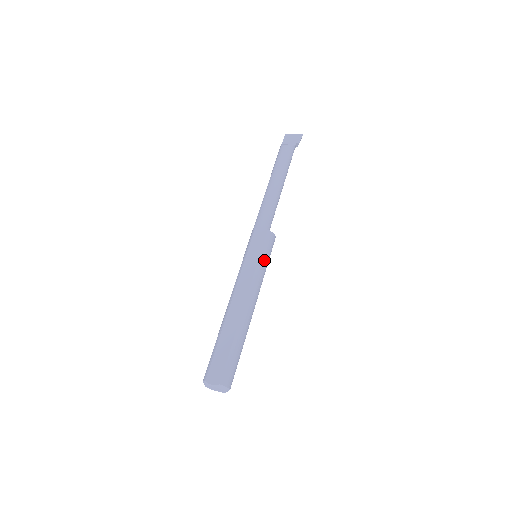
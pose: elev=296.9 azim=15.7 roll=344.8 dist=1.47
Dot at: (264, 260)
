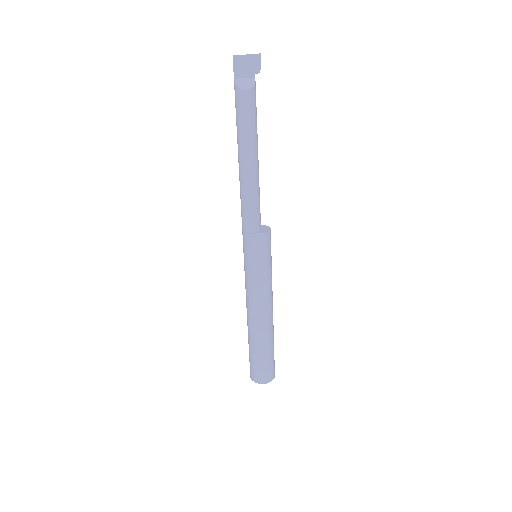
Dot at: (270, 264)
